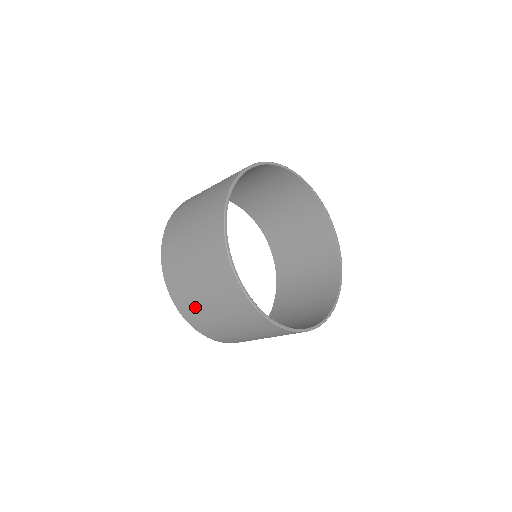
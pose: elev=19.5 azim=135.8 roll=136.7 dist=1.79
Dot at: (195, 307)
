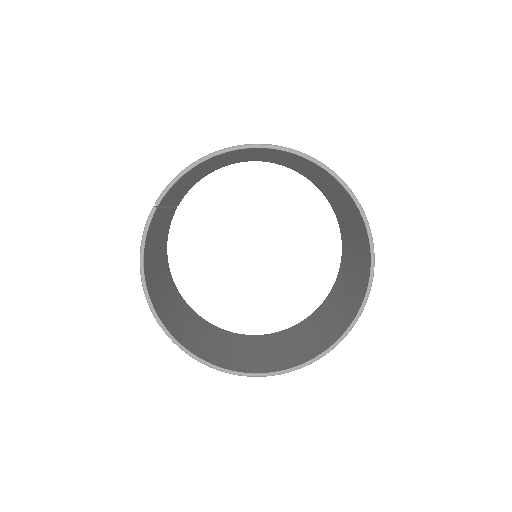
Dot at: occluded
